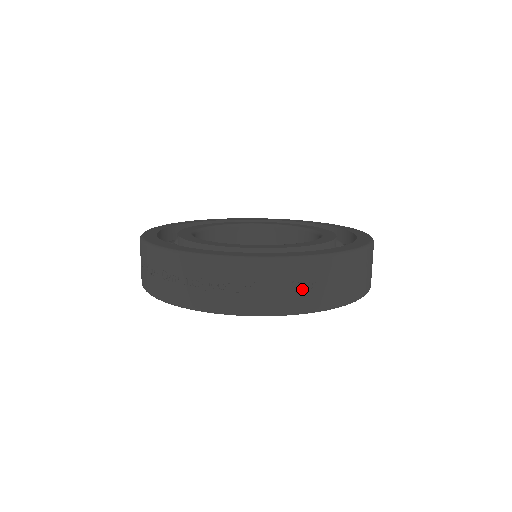
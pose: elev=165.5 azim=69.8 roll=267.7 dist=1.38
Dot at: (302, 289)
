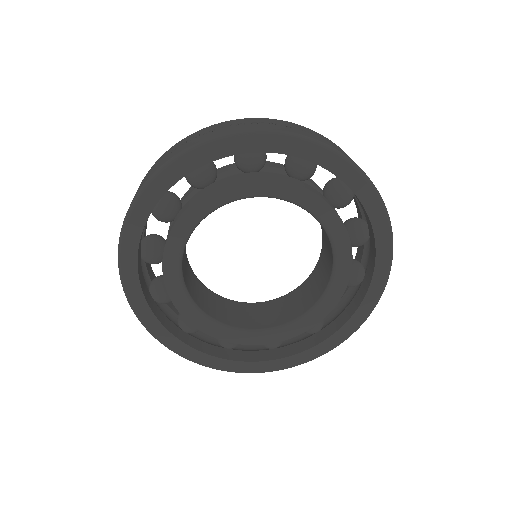
Dot at: occluded
